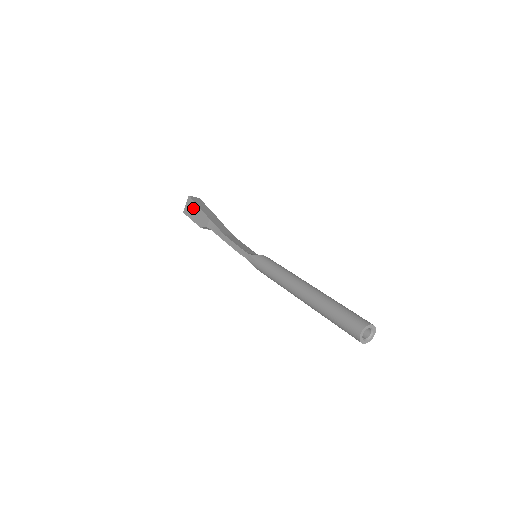
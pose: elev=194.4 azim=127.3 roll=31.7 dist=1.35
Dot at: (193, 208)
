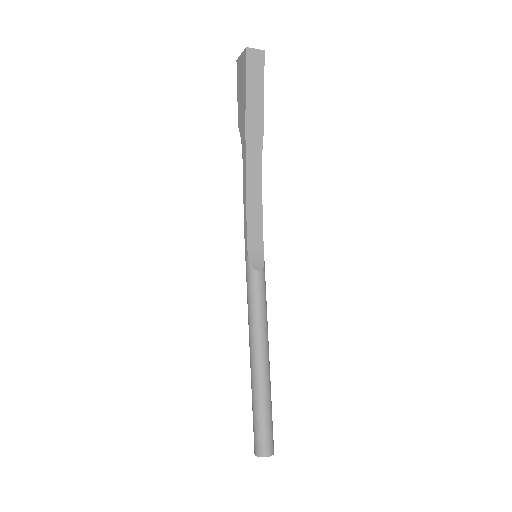
Dot at: (242, 81)
